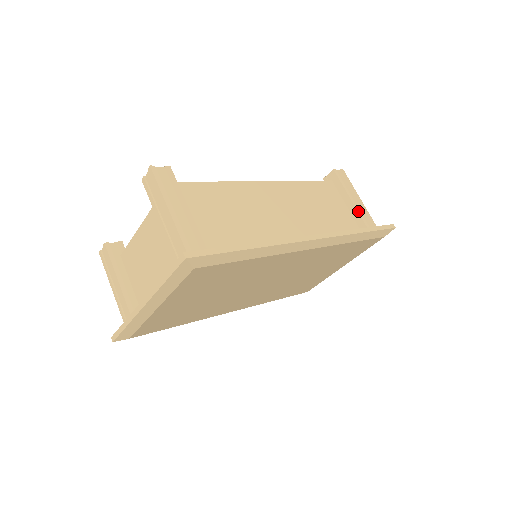
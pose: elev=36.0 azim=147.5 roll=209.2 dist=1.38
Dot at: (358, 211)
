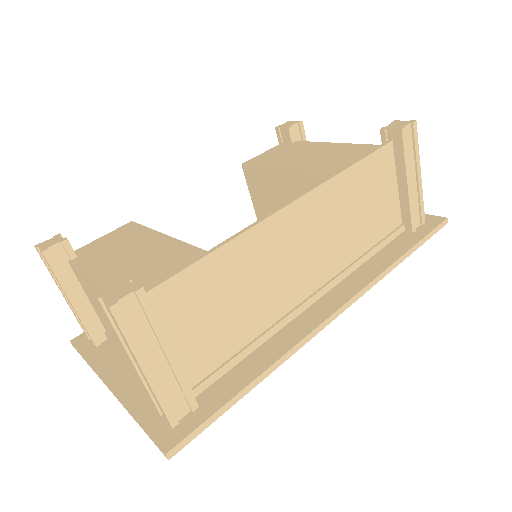
Dot at: (410, 202)
